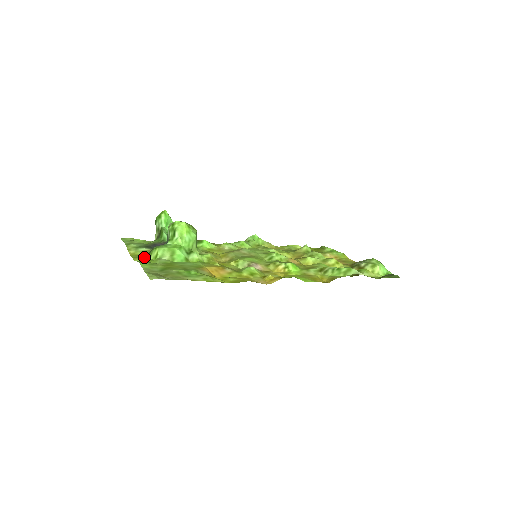
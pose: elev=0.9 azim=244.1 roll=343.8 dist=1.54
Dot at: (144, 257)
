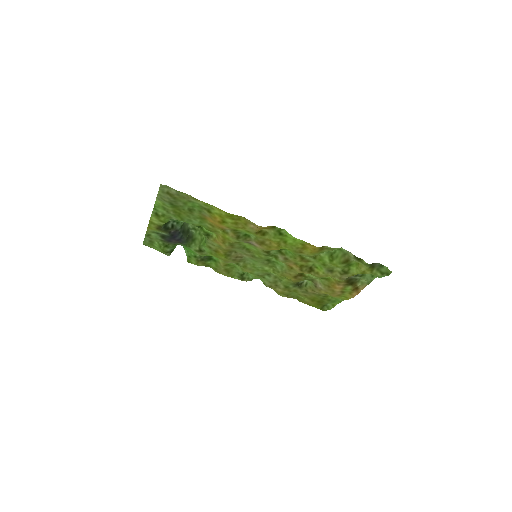
Dot at: (159, 225)
